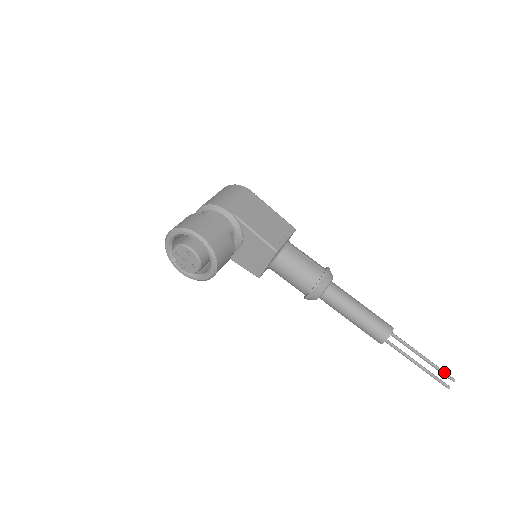
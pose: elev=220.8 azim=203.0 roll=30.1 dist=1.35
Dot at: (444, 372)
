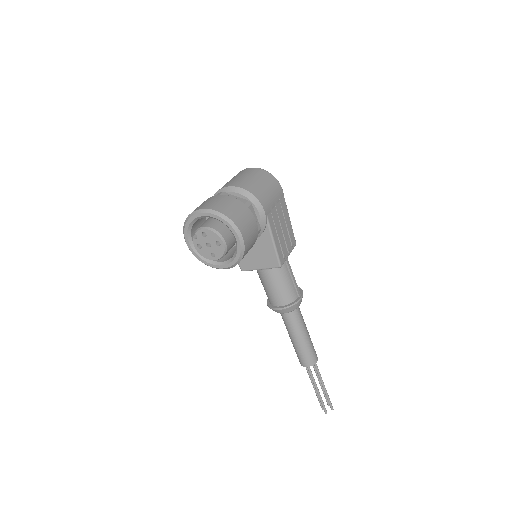
Dot at: (330, 402)
